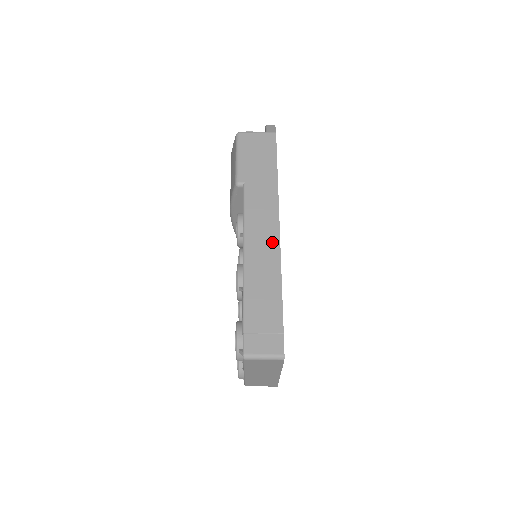
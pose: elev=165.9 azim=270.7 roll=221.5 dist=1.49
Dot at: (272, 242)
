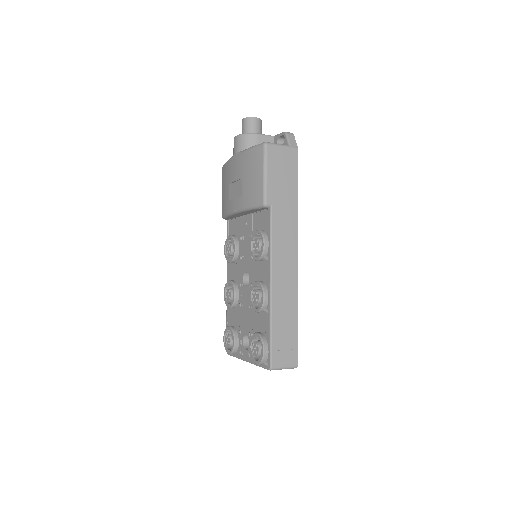
Dot at: (292, 269)
